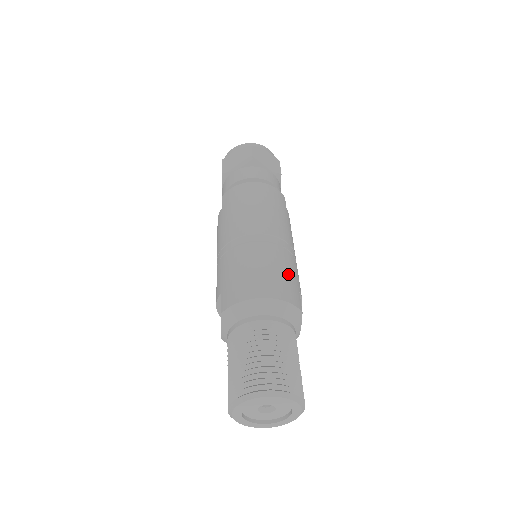
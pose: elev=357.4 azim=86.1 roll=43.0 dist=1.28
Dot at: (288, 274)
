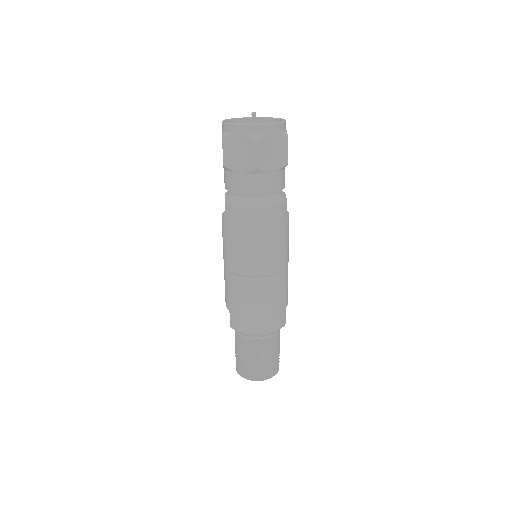
Dot at: (278, 306)
